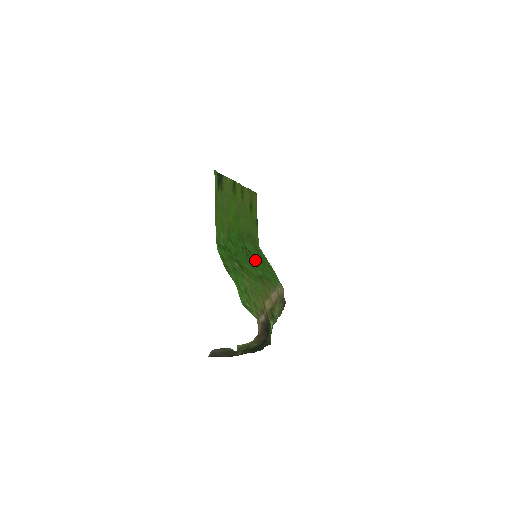
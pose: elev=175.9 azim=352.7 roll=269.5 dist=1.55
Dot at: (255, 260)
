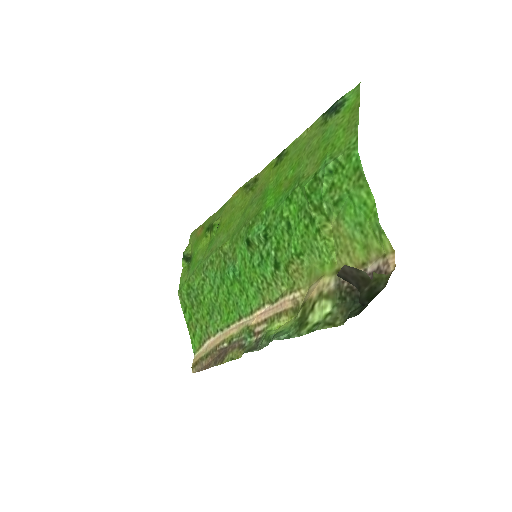
Dot at: (253, 261)
